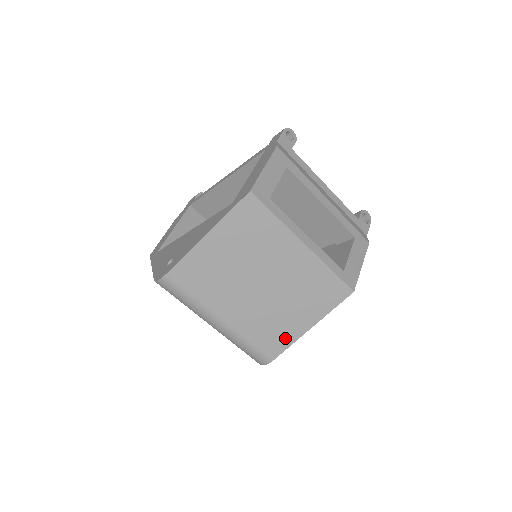
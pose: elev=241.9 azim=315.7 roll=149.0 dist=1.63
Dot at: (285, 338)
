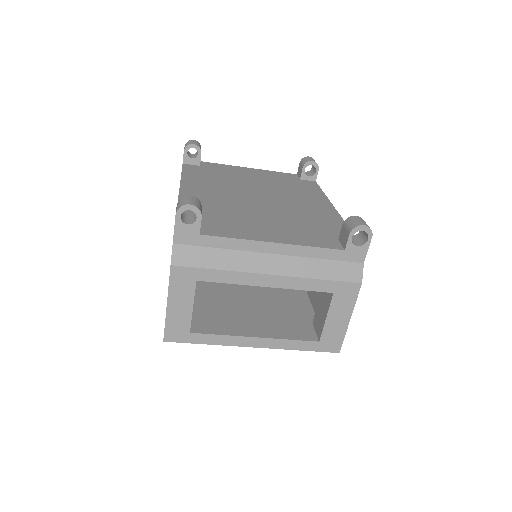
Dot at: occluded
